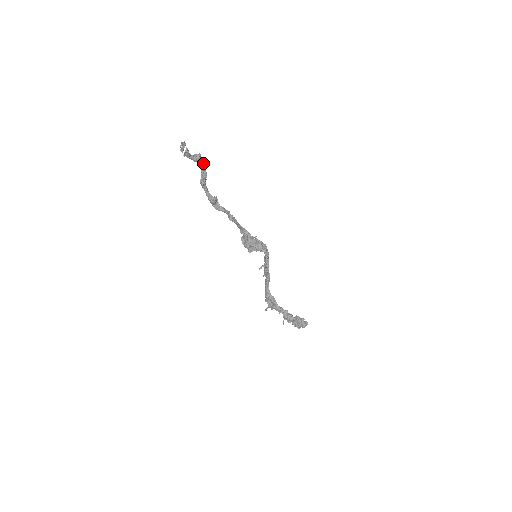
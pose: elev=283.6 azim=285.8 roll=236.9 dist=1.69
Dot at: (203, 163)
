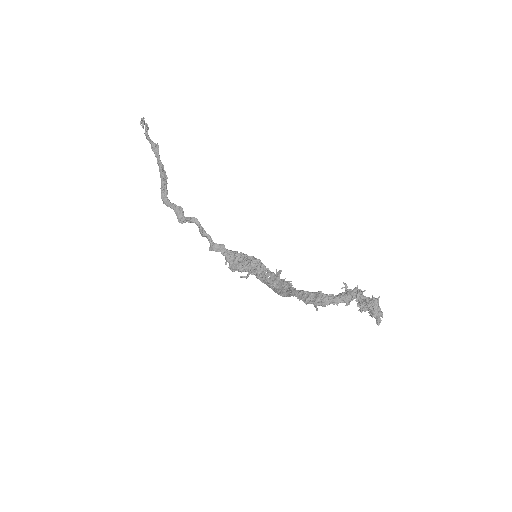
Dot at: (160, 165)
